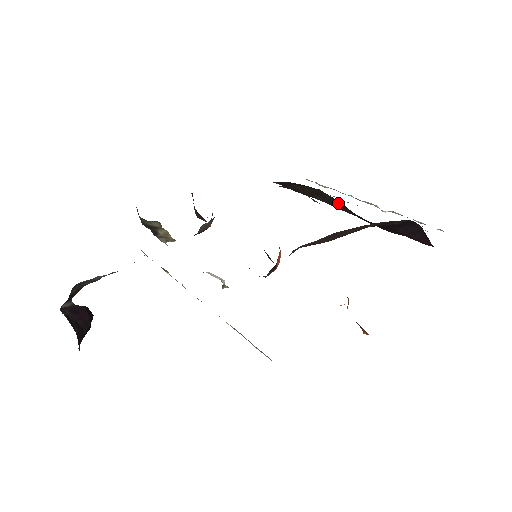
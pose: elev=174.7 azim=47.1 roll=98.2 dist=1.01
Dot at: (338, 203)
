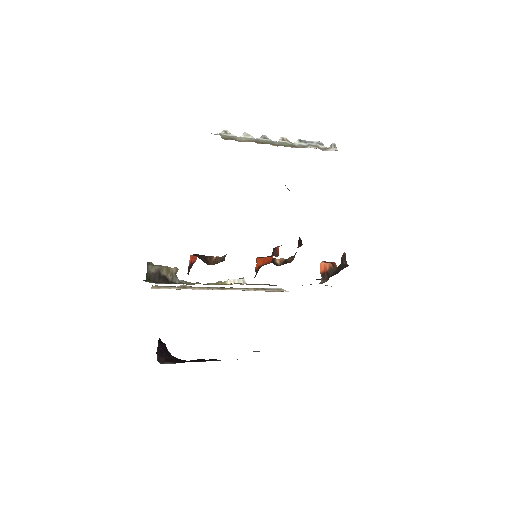
Dot at: occluded
